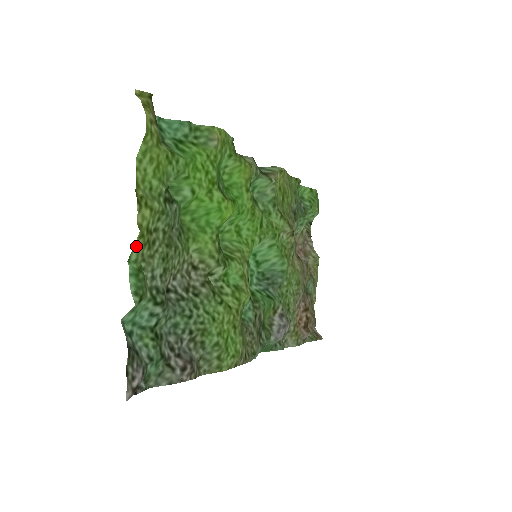
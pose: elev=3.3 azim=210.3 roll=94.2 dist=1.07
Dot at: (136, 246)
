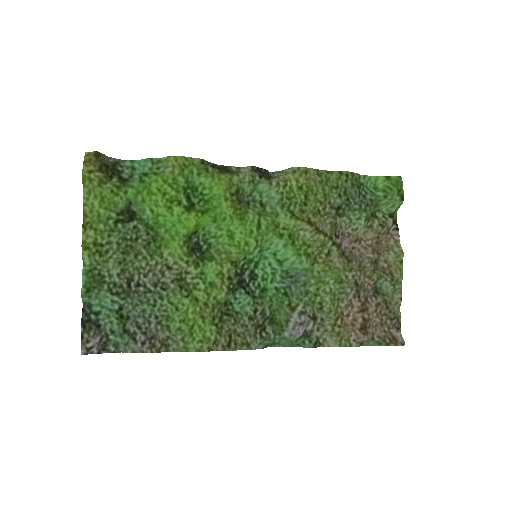
Dot at: (85, 255)
